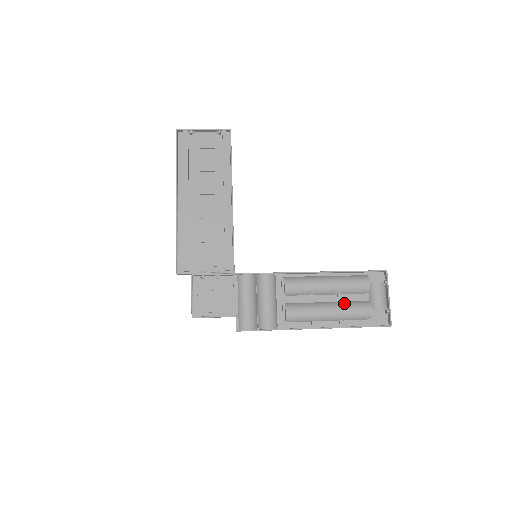
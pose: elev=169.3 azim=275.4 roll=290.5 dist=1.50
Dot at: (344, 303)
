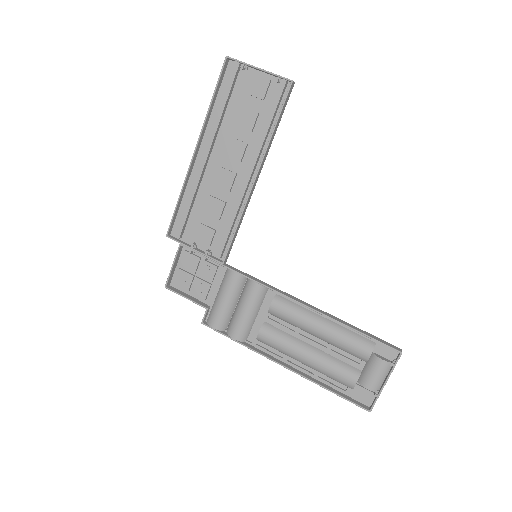
Dot at: (329, 358)
